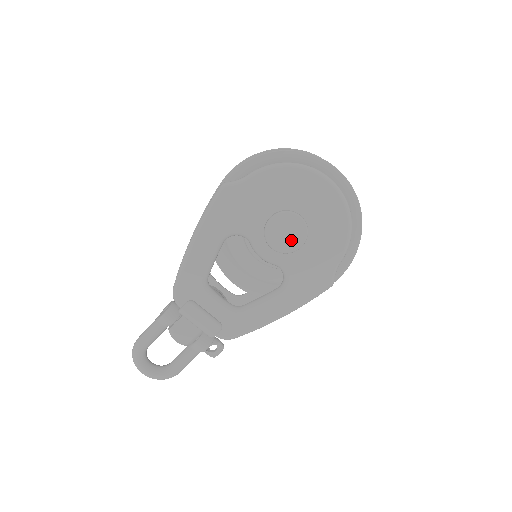
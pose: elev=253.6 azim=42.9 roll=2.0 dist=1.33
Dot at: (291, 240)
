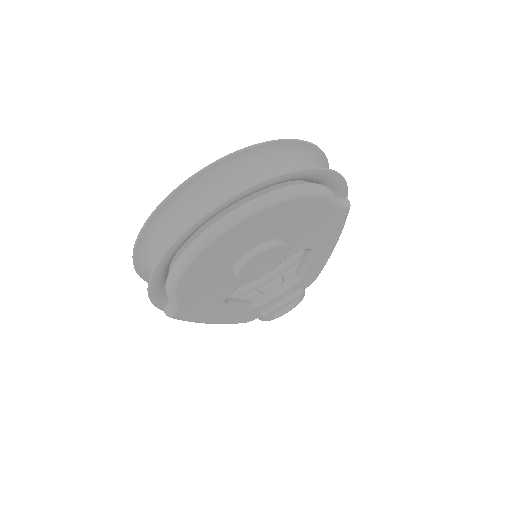
Dot at: (274, 259)
